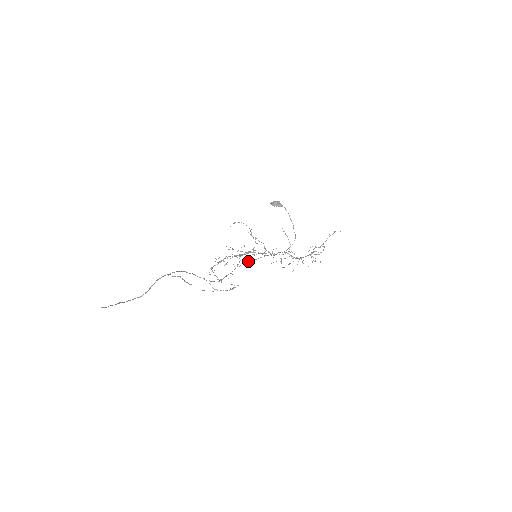
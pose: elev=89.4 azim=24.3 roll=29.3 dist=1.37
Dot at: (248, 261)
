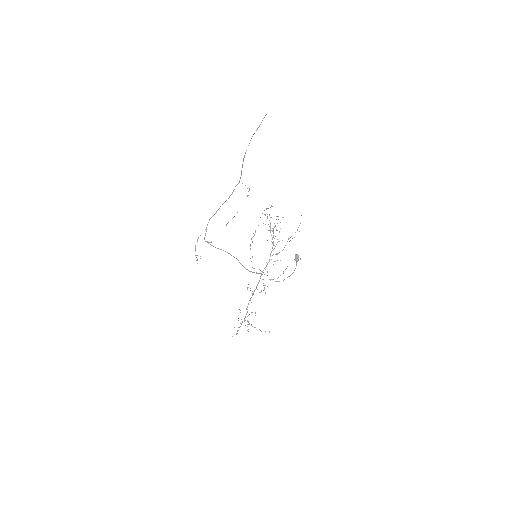
Dot at: (236, 258)
